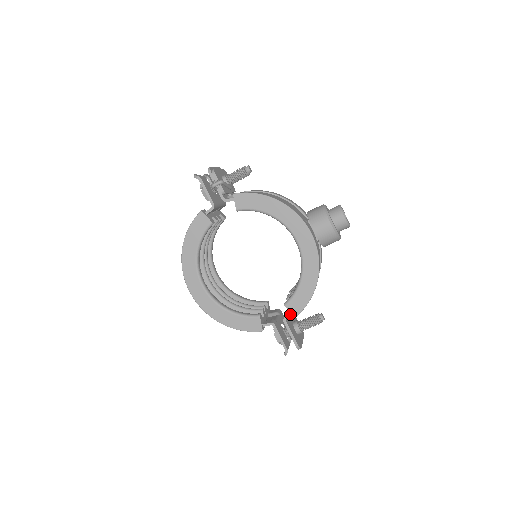
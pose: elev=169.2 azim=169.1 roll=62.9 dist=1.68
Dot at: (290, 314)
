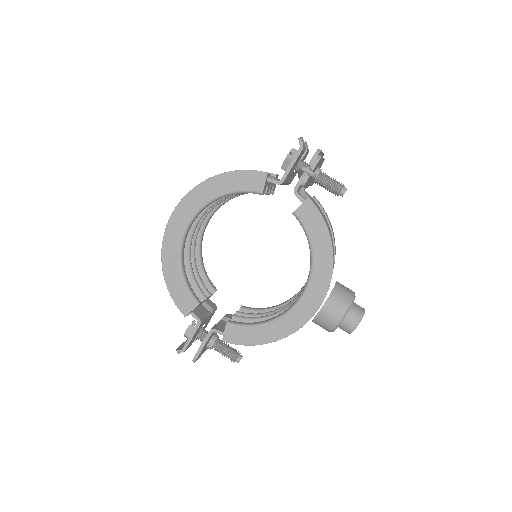
Dot at: (222, 333)
